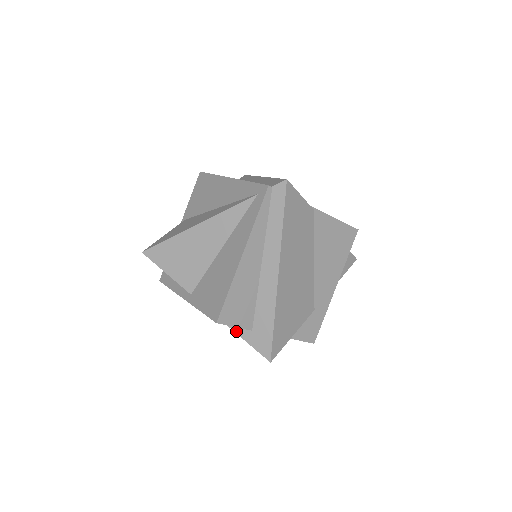
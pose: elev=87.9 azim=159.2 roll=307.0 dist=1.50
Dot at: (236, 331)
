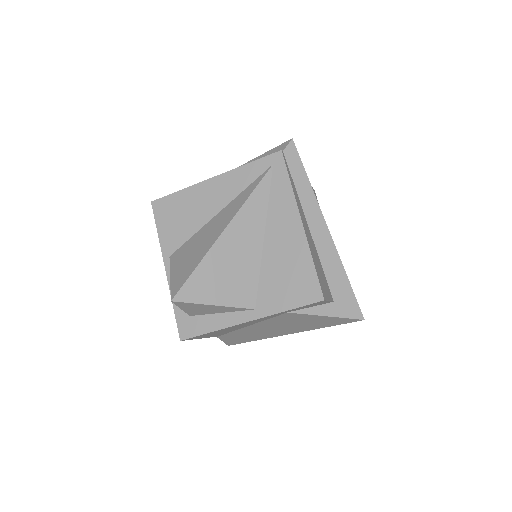
Dot at: (320, 314)
